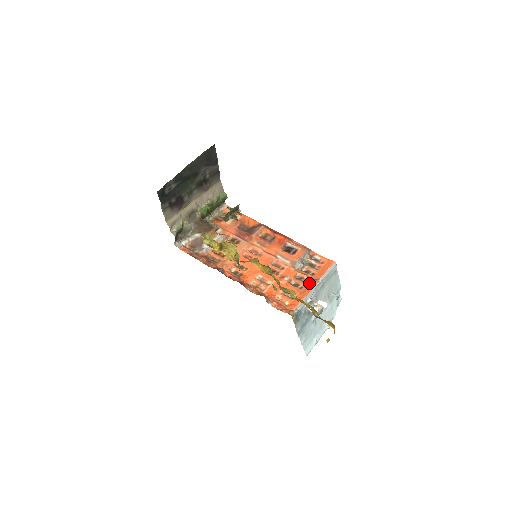
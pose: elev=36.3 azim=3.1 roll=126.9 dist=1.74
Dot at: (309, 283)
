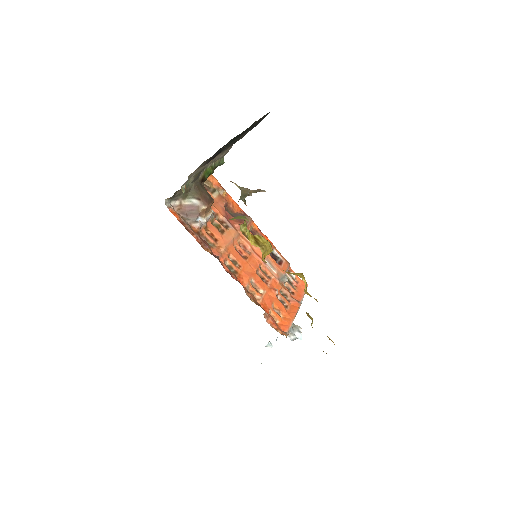
Dot at: (293, 303)
